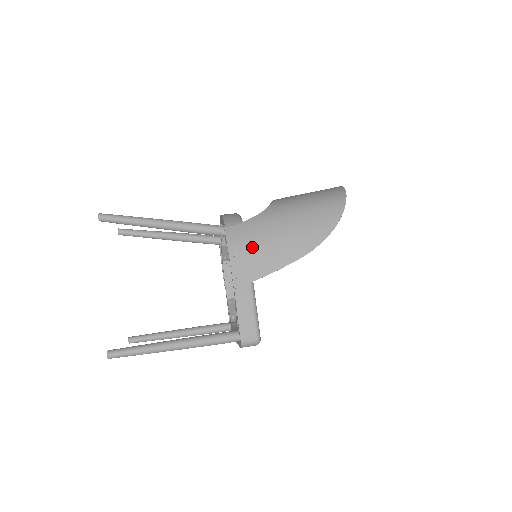
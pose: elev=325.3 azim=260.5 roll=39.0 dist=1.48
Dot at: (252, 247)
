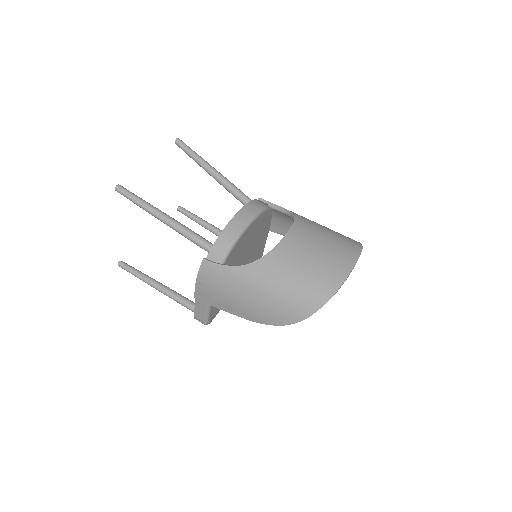
Dot at: (214, 288)
